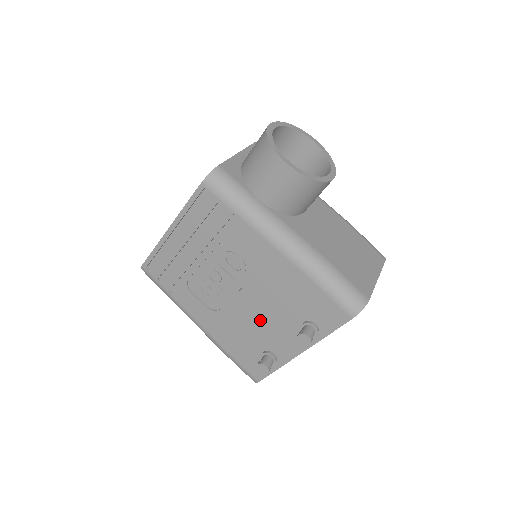
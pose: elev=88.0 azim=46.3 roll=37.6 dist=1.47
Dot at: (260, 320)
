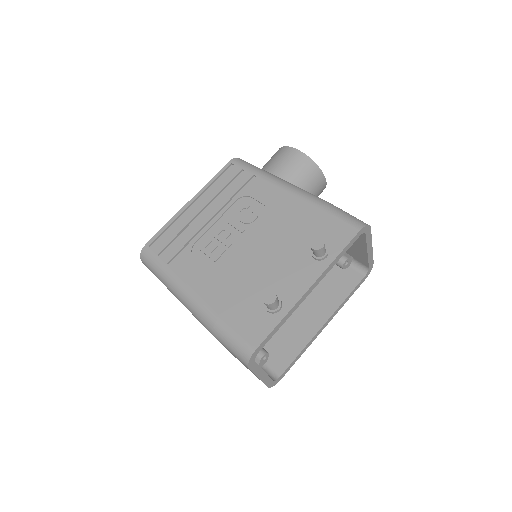
Dot at: (266, 263)
